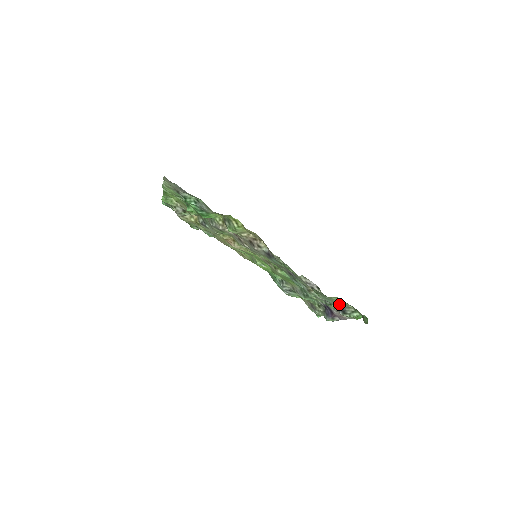
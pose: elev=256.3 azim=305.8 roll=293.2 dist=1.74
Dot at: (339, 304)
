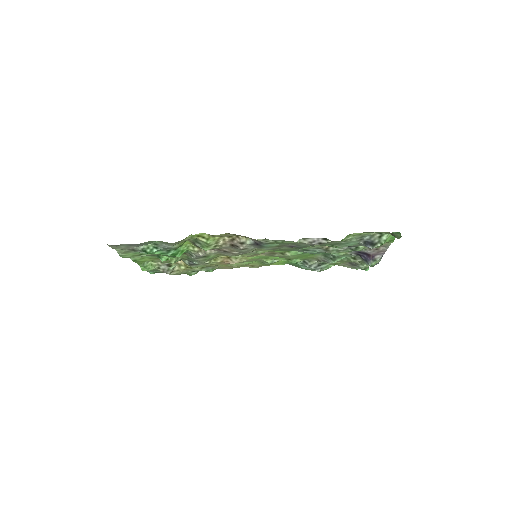
Dot at: (361, 240)
